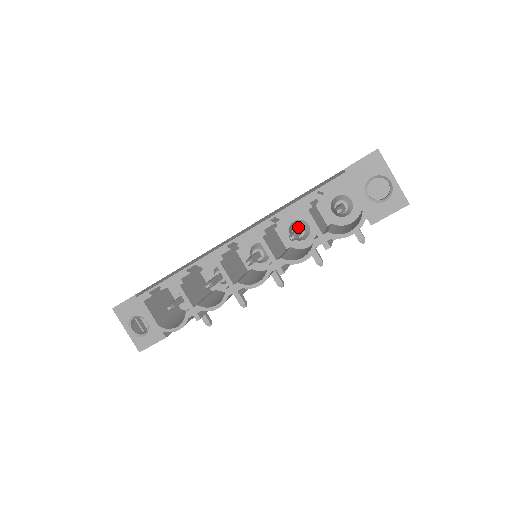
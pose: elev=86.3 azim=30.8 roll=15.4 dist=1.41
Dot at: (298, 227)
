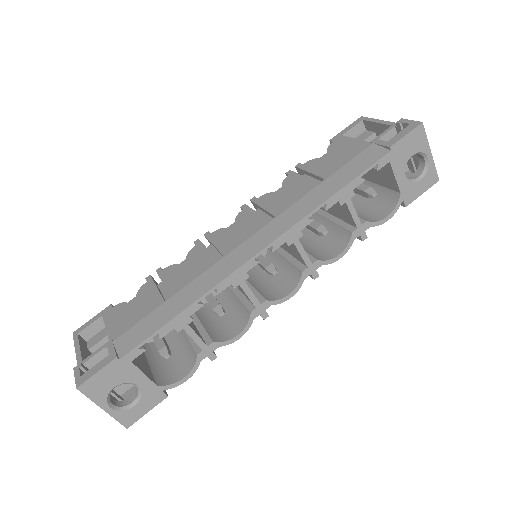
Dot at: occluded
